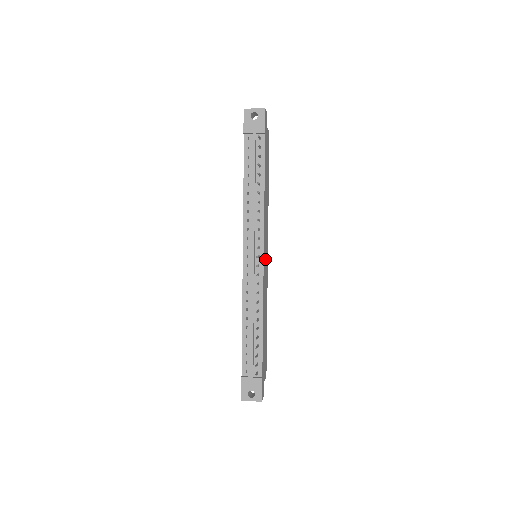
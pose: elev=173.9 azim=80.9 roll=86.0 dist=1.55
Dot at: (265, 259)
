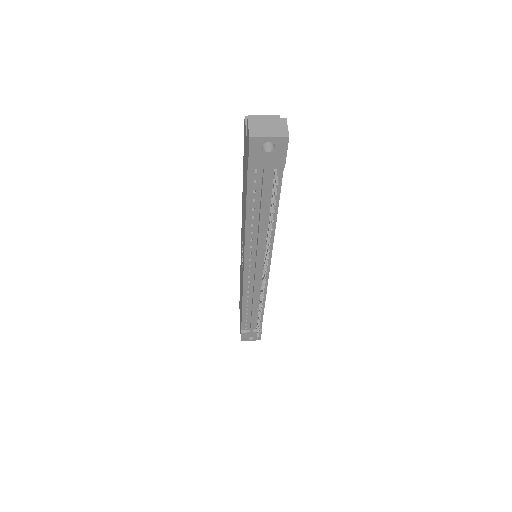
Dot at: occluded
